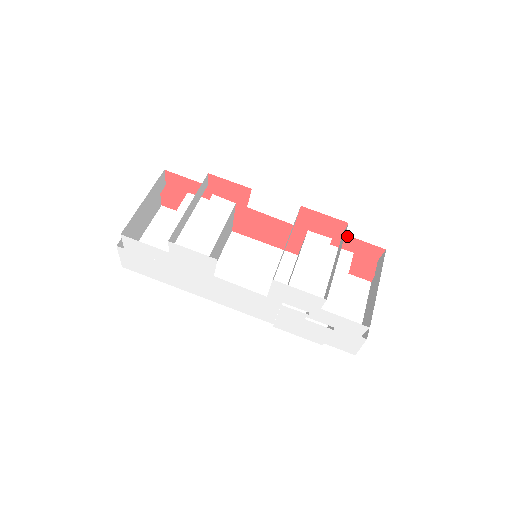
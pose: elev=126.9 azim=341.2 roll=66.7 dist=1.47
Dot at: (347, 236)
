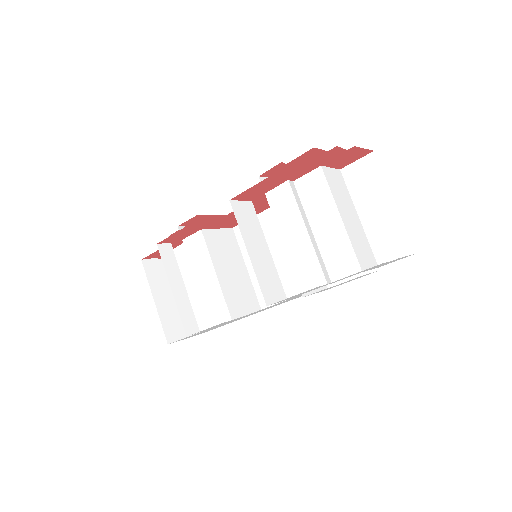
Dot at: (293, 172)
